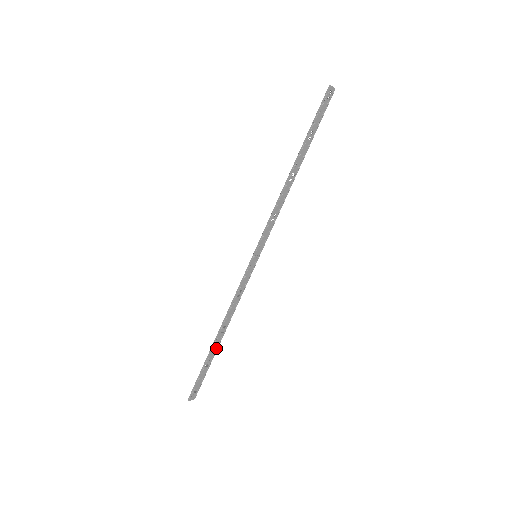
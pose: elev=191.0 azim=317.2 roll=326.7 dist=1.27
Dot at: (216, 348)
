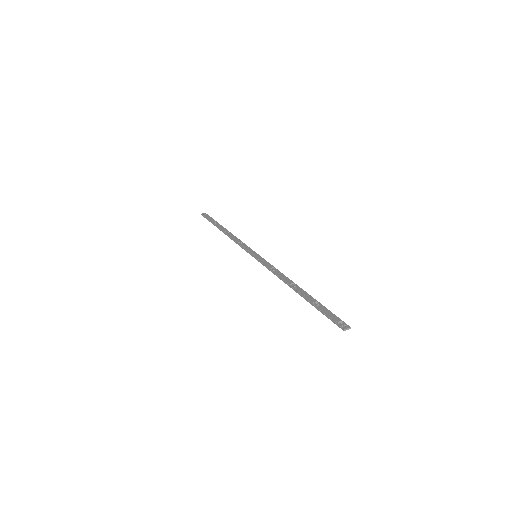
Dot at: occluded
